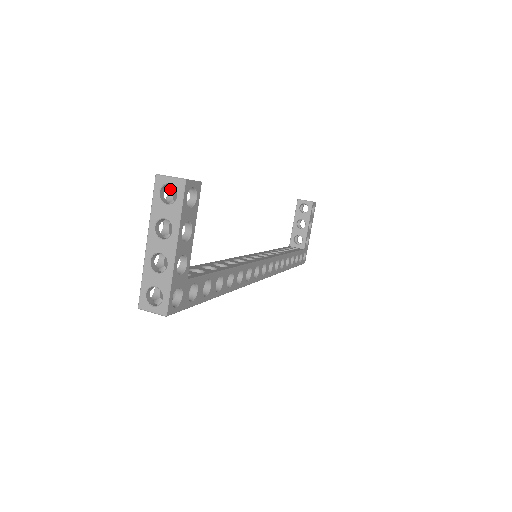
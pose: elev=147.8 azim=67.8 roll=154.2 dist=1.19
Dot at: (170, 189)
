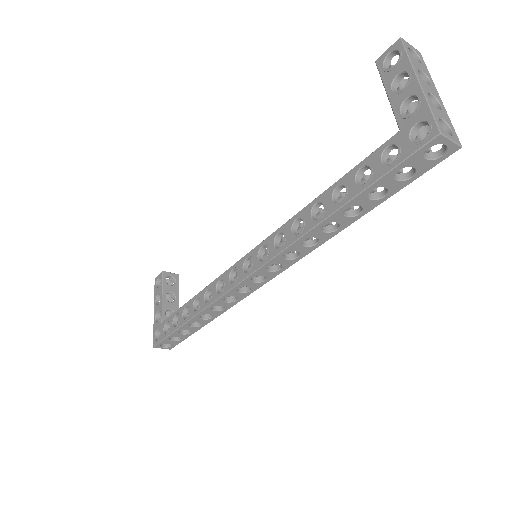
Dot at: (386, 65)
